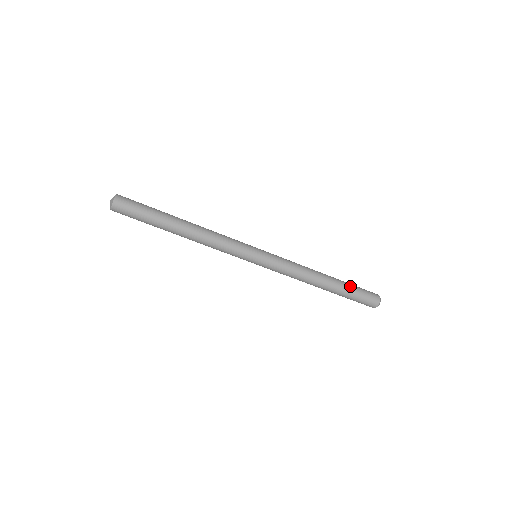
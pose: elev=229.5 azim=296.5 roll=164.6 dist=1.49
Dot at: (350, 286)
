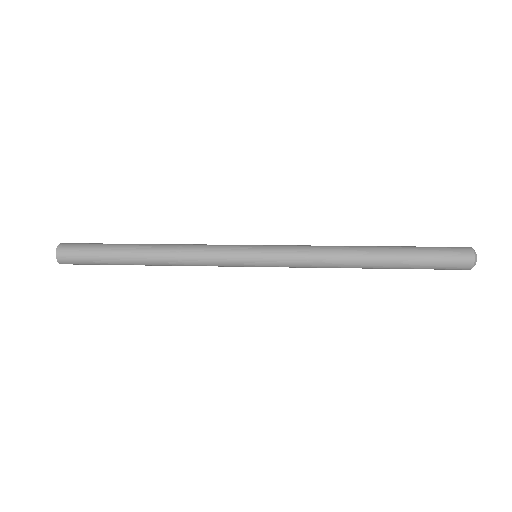
Dot at: (413, 263)
